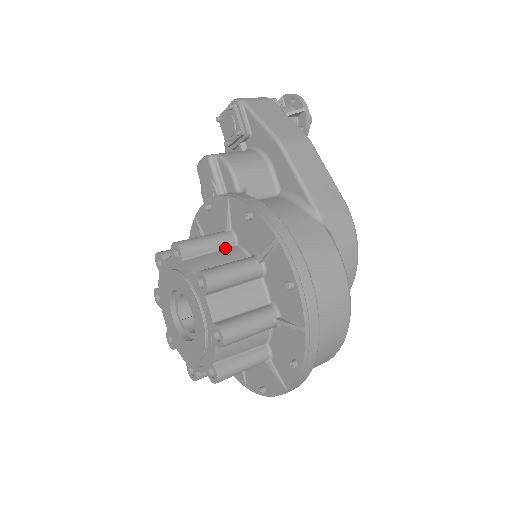
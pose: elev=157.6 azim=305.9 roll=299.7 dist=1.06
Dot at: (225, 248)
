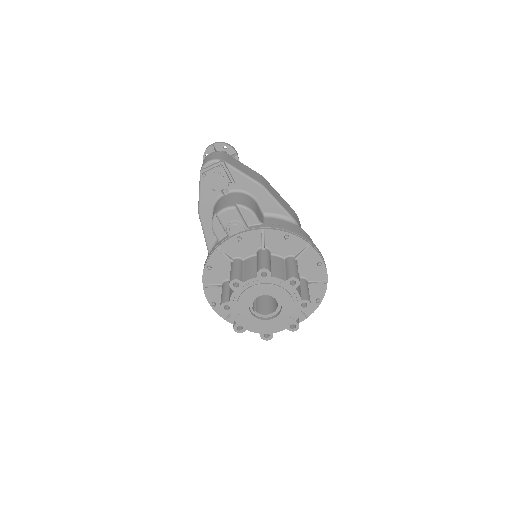
Dot at: (271, 259)
